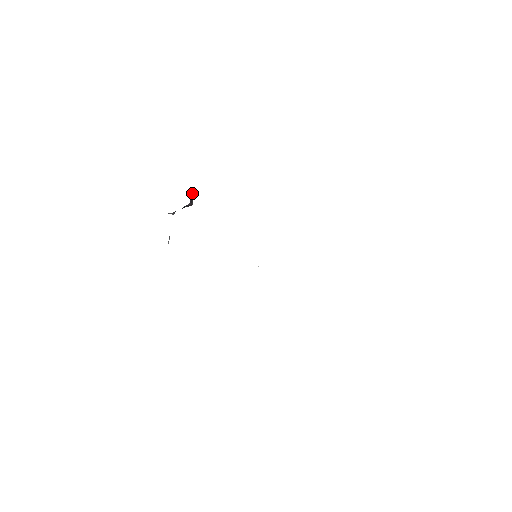
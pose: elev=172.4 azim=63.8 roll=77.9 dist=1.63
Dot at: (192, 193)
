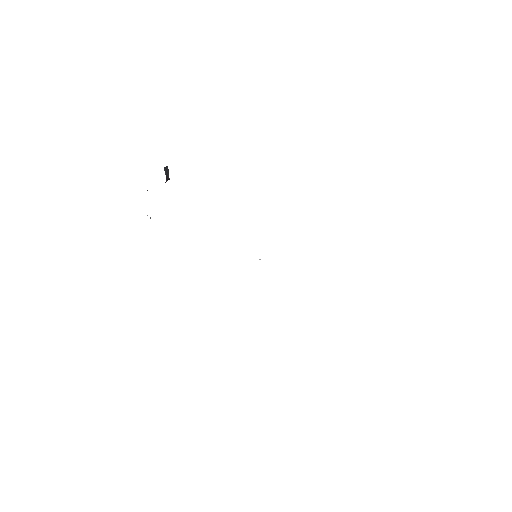
Dot at: (166, 166)
